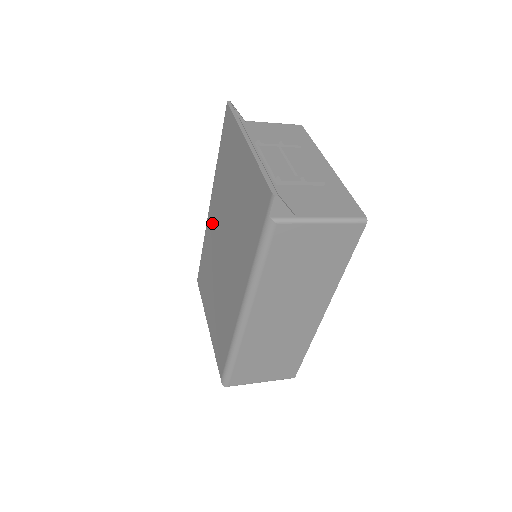
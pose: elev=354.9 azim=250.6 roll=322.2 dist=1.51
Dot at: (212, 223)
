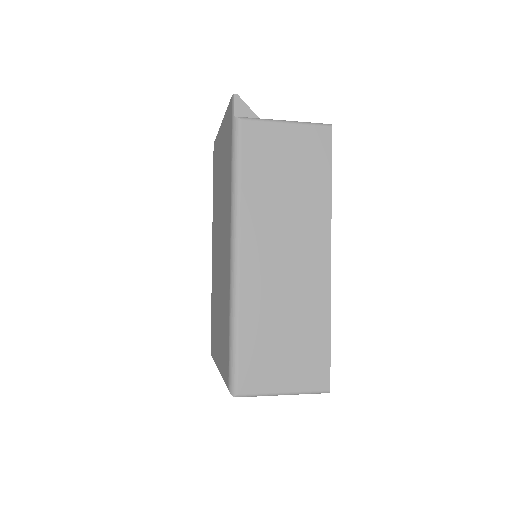
Dot at: (214, 255)
